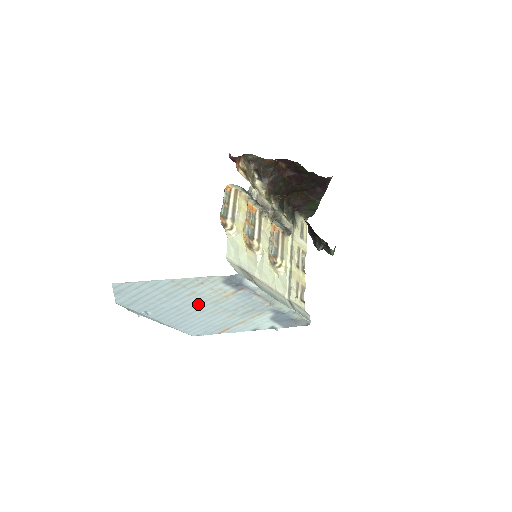
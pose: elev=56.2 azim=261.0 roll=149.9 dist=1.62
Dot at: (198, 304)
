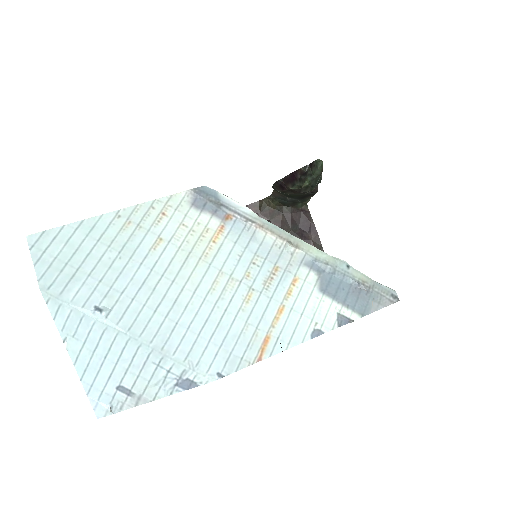
Dot at: (178, 269)
